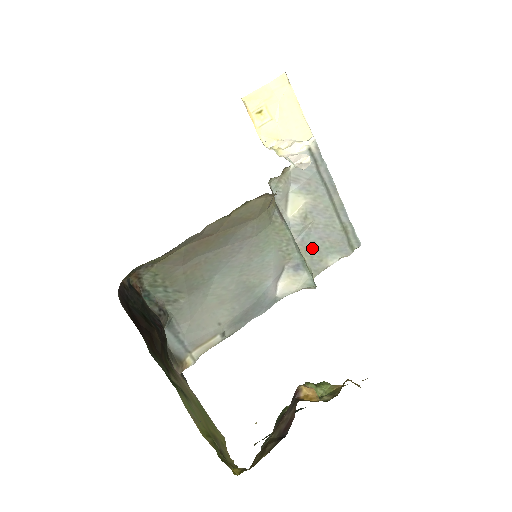
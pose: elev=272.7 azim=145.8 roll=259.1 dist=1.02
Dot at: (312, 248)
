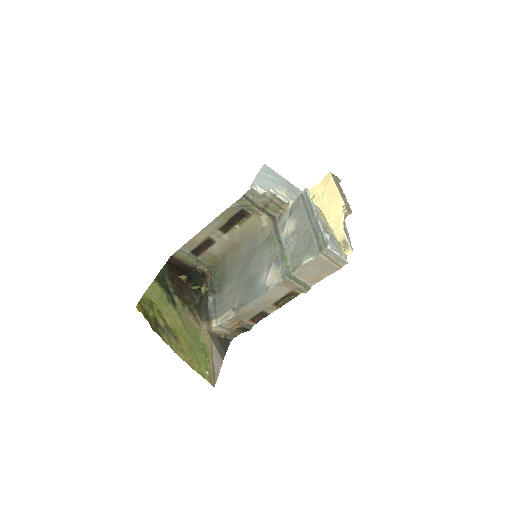
Dot at: (295, 253)
